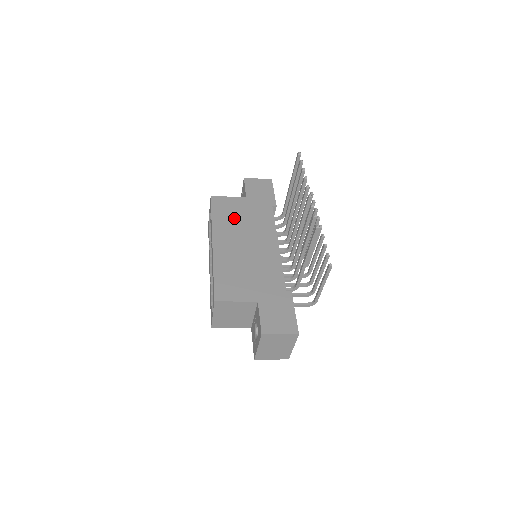
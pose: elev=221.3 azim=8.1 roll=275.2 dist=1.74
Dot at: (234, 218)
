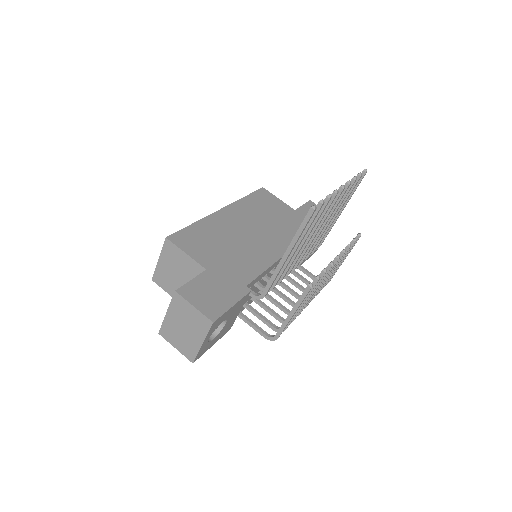
Dot at: (265, 211)
